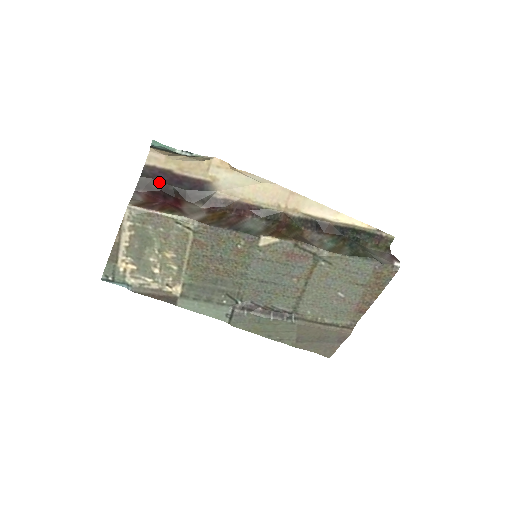
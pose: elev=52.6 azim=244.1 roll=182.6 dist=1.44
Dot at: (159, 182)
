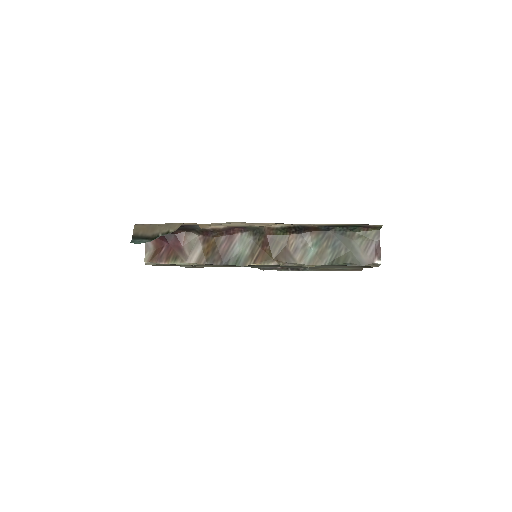
Dot at: occluded
